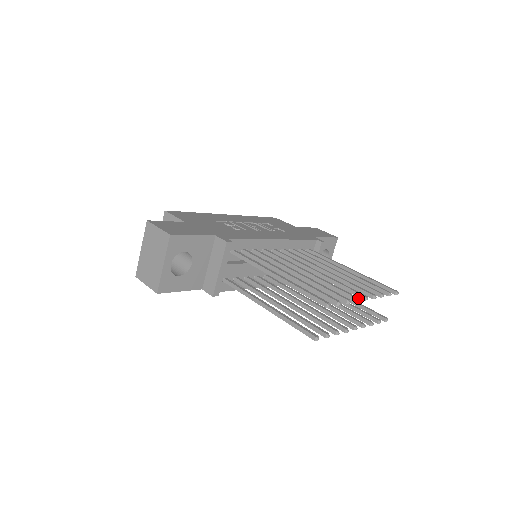
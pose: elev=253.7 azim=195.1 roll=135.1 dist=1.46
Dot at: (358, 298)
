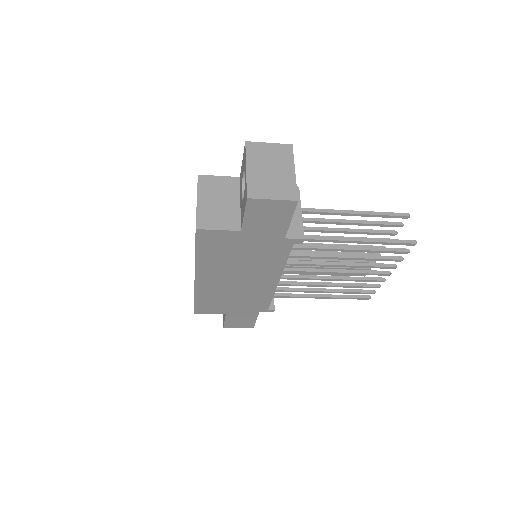
Dot at: occluded
